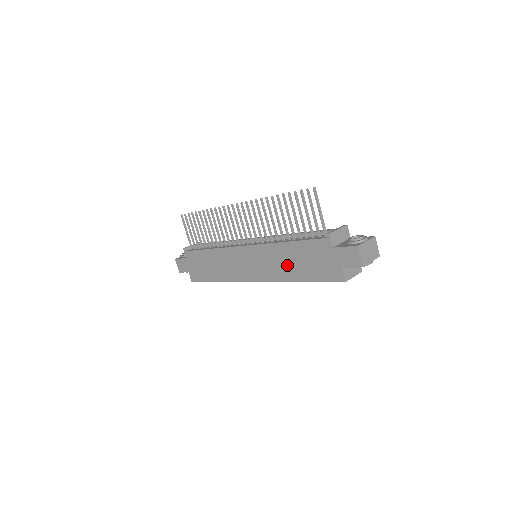
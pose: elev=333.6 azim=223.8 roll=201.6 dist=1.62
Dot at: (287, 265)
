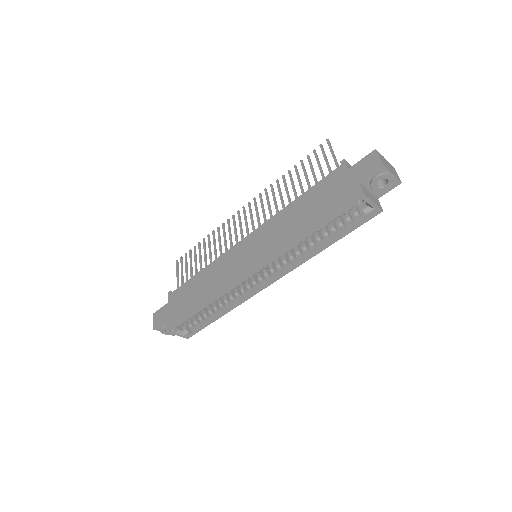
Dot at: (294, 224)
